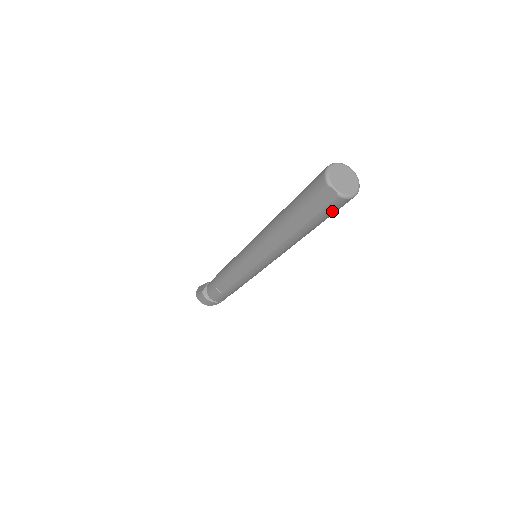
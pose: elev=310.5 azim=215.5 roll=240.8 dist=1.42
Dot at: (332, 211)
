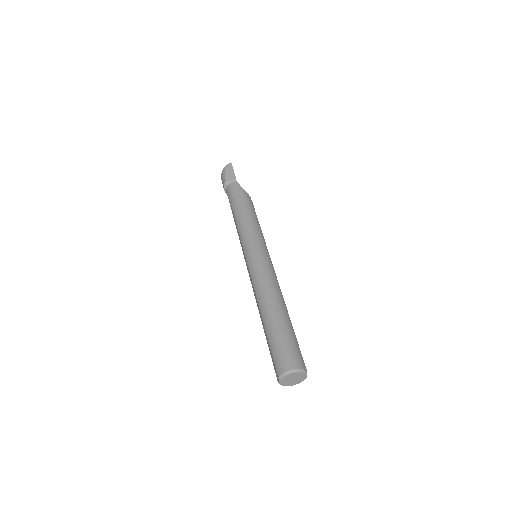
Dot at: occluded
